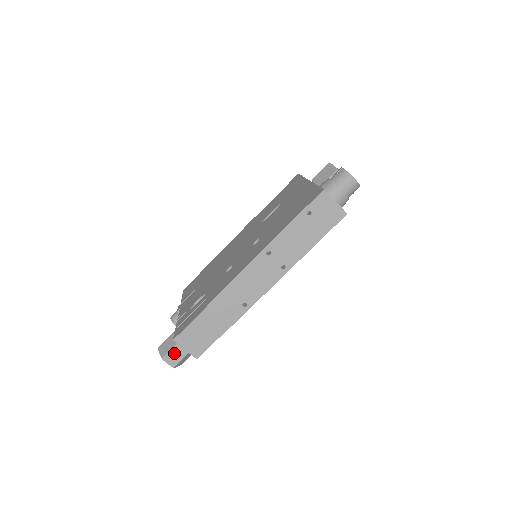
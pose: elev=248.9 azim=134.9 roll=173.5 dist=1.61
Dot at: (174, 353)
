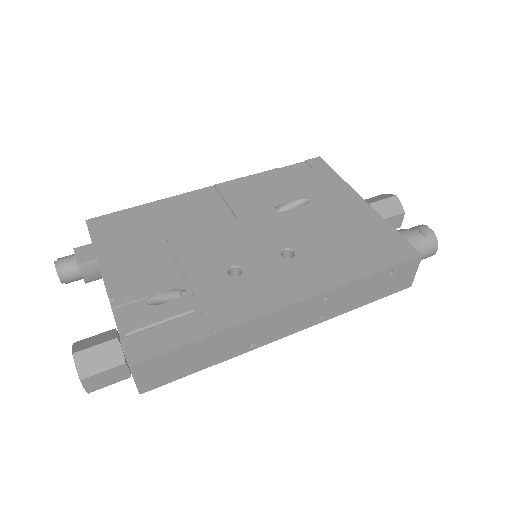
Dot at: (106, 375)
